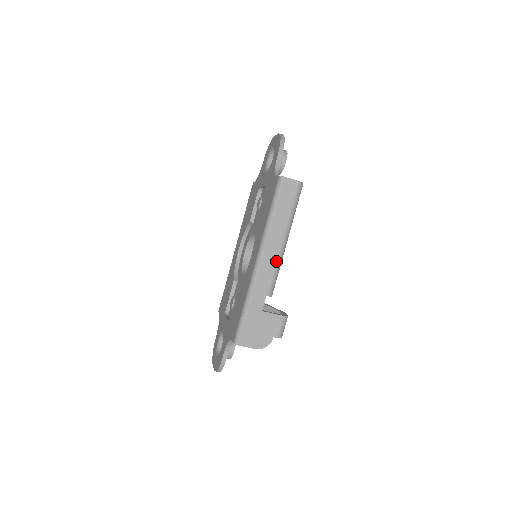
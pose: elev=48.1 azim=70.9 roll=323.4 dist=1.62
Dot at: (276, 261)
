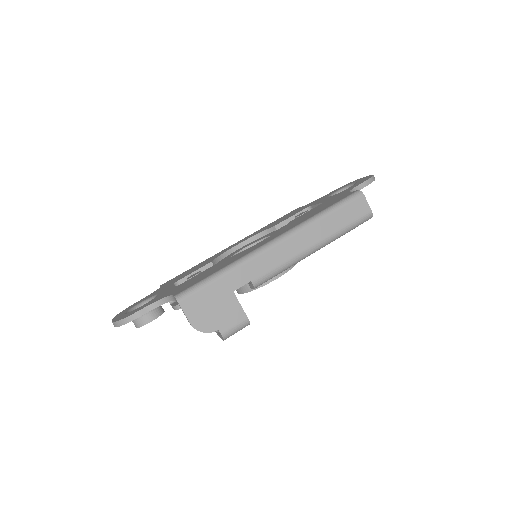
Dot at: (290, 258)
